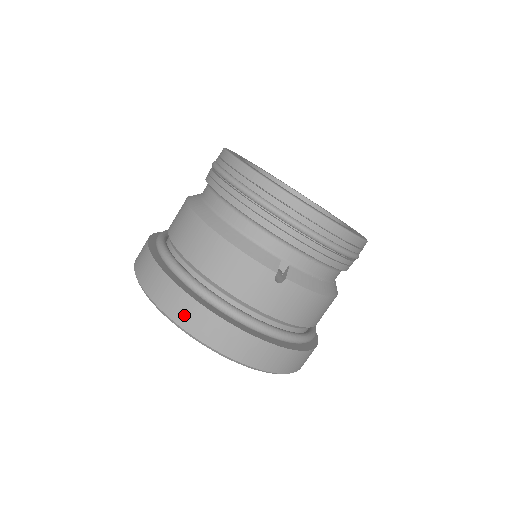
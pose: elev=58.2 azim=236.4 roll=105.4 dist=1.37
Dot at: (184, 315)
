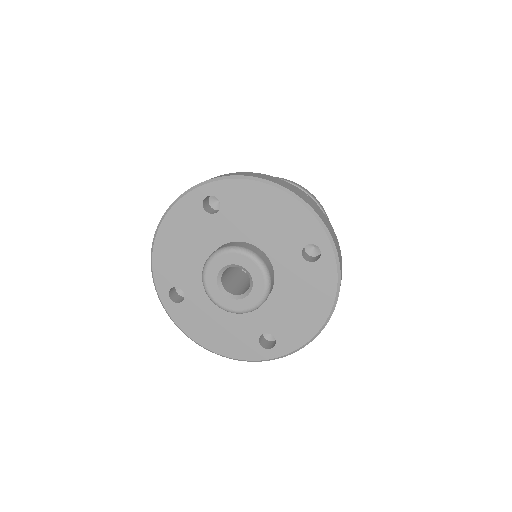
Dot at: (304, 198)
